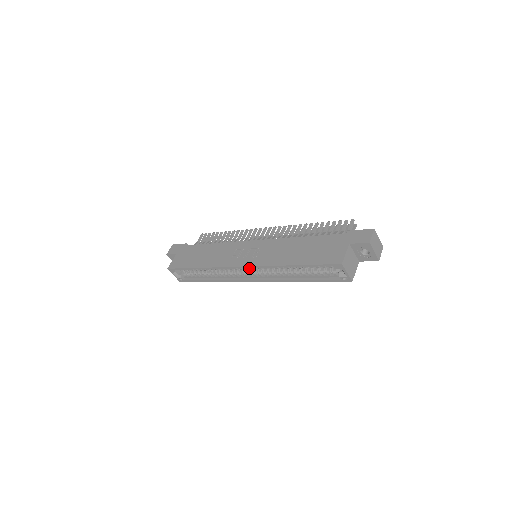
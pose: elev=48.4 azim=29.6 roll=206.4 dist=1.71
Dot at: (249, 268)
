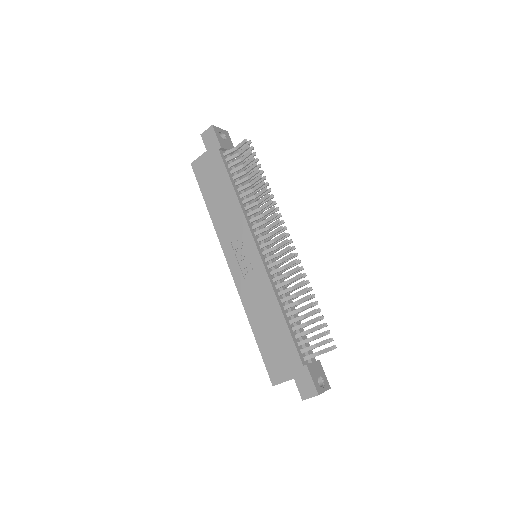
Dot at: occluded
